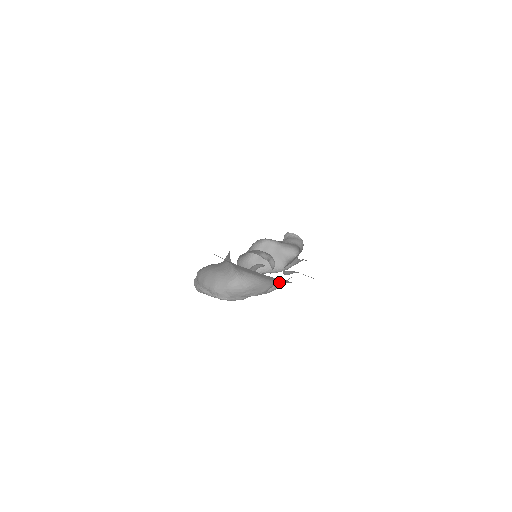
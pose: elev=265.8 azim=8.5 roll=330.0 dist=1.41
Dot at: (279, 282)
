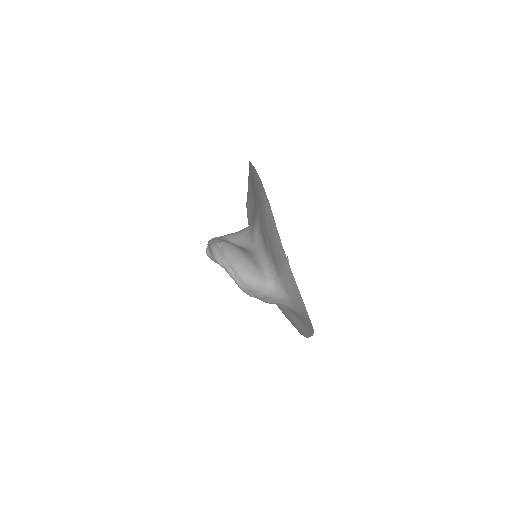
Dot at: (291, 307)
